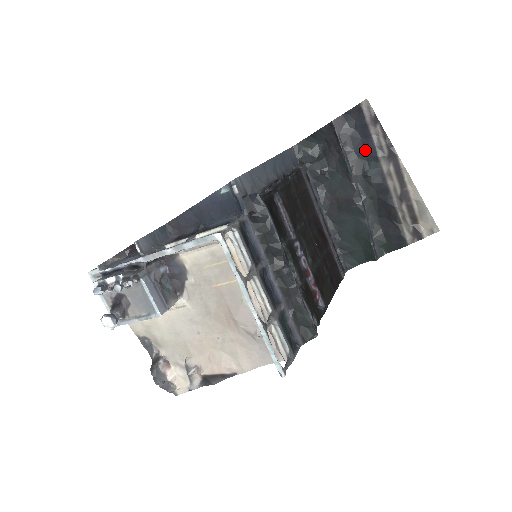
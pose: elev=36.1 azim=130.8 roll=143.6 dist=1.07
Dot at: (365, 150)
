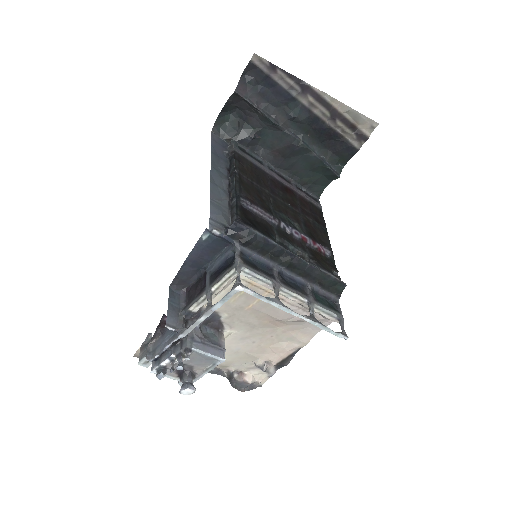
Dot at: (279, 98)
